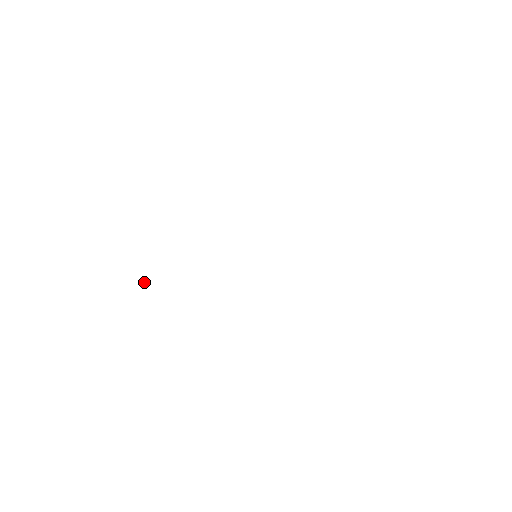
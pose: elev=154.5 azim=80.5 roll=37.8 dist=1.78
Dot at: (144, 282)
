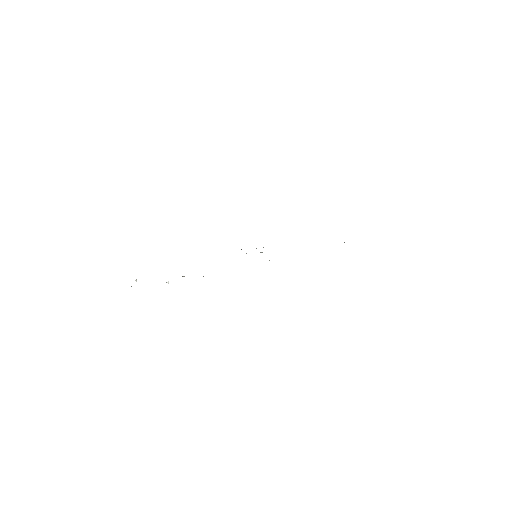
Dot at: occluded
